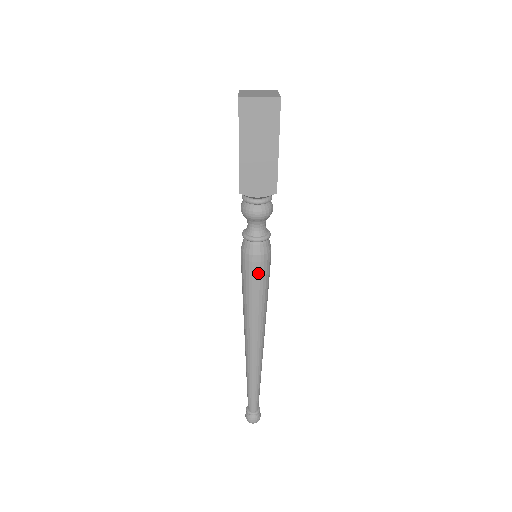
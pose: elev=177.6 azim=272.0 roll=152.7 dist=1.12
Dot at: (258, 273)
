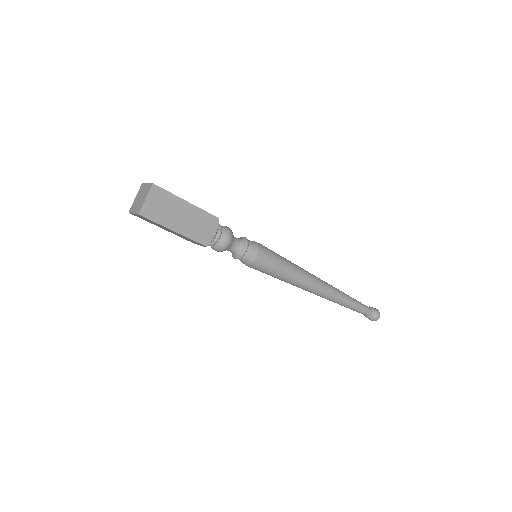
Dot at: occluded
